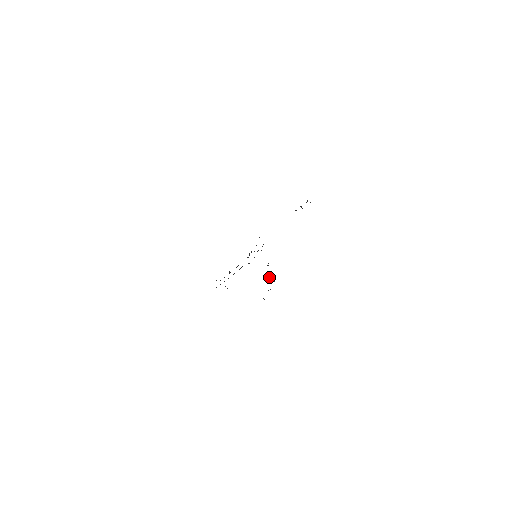
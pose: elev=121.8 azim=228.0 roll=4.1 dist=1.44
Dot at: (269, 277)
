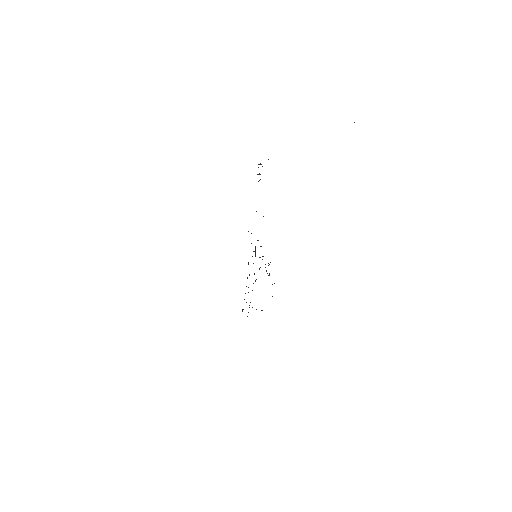
Dot at: (266, 271)
